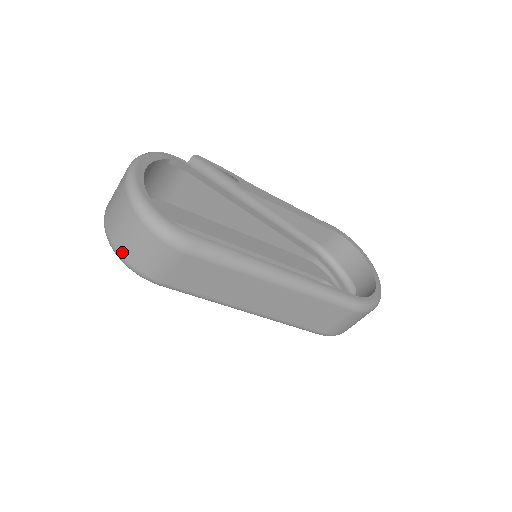
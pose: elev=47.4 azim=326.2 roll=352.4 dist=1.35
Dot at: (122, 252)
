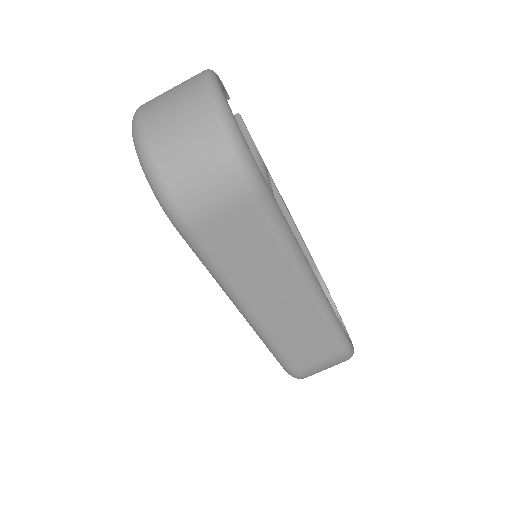
Dot at: (162, 165)
